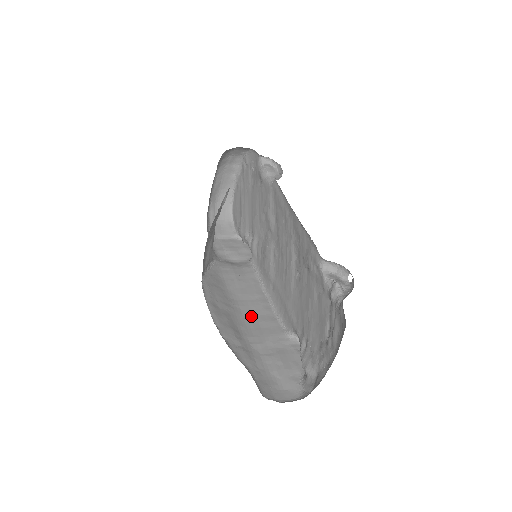
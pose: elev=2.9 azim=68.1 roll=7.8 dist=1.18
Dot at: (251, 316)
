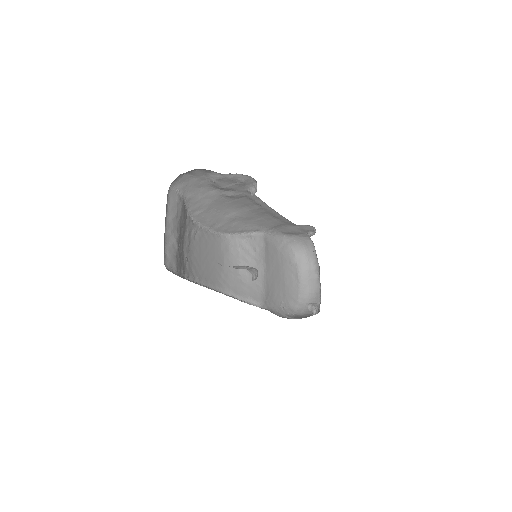
Dot at: occluded
